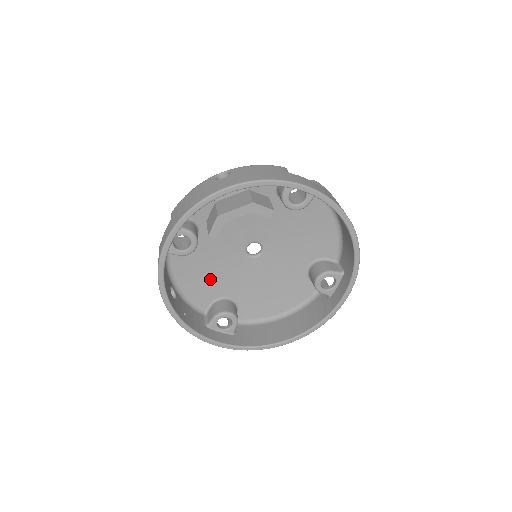
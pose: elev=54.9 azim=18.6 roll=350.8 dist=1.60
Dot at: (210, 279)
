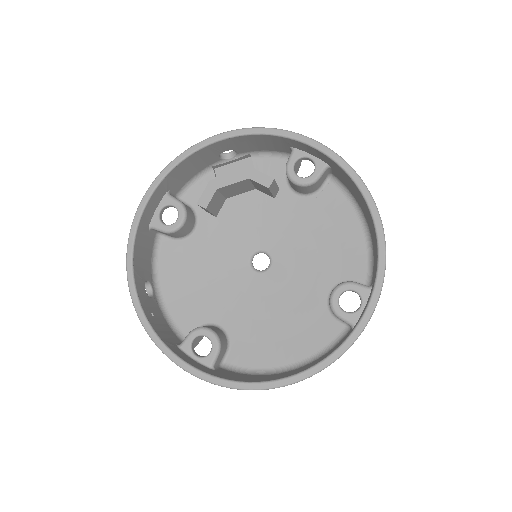
Dot at: (201, 293)
